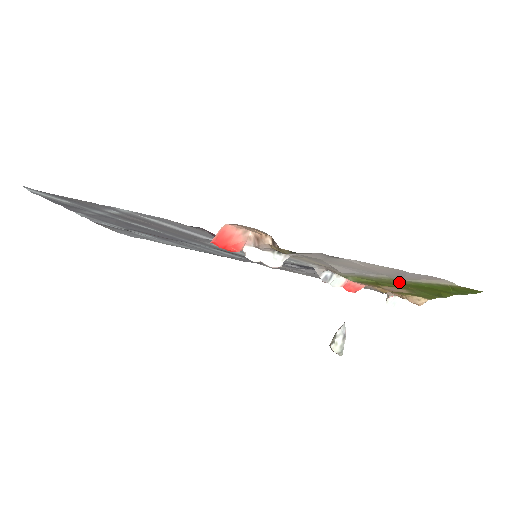
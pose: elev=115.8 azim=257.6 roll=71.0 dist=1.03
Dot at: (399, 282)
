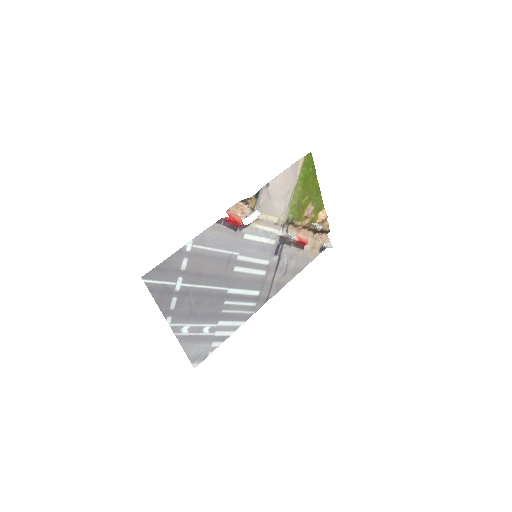
Dot at: (298, 188)
